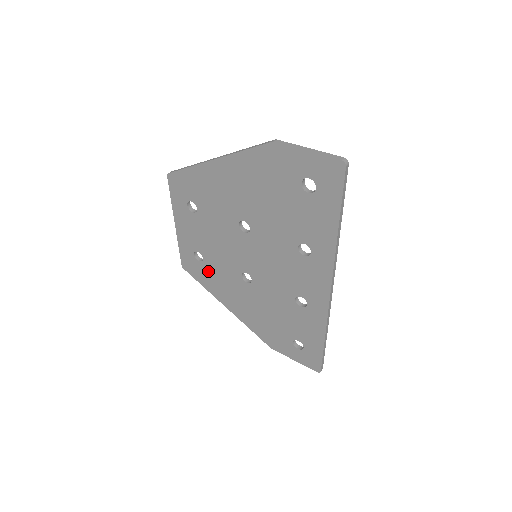
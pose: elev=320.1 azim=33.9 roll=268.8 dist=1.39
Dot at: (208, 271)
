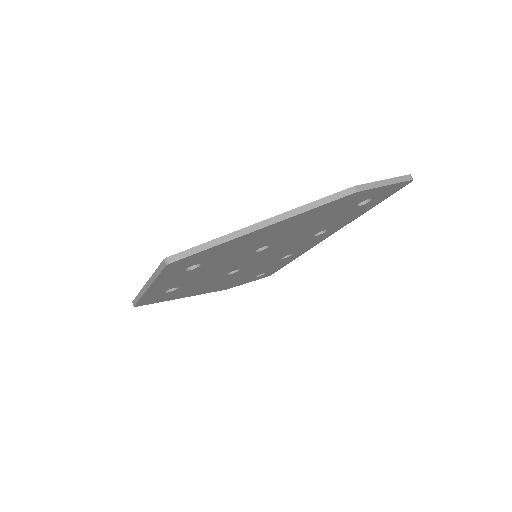
Dot at: (178, 291)
